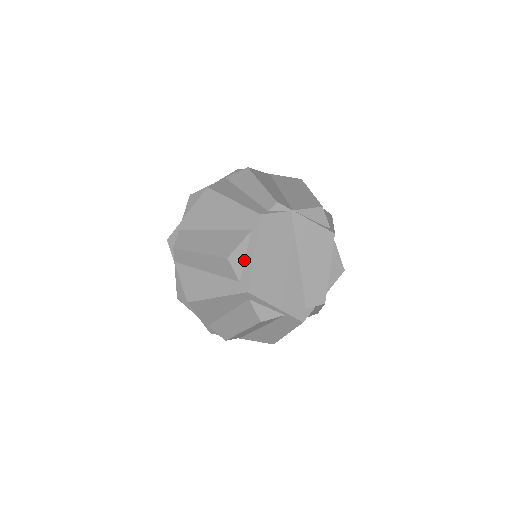
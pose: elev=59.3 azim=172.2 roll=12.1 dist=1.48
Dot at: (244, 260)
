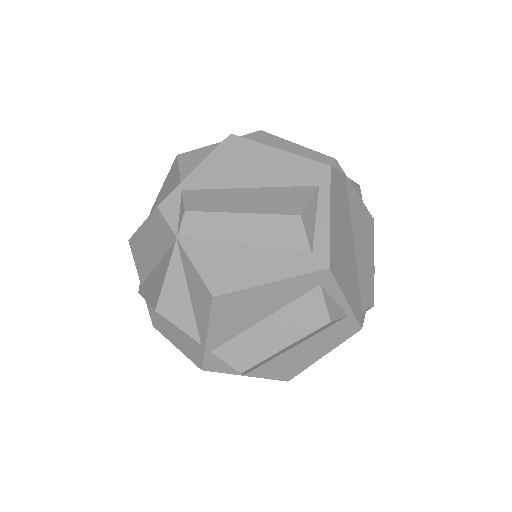
Dot at: (314, 224)
